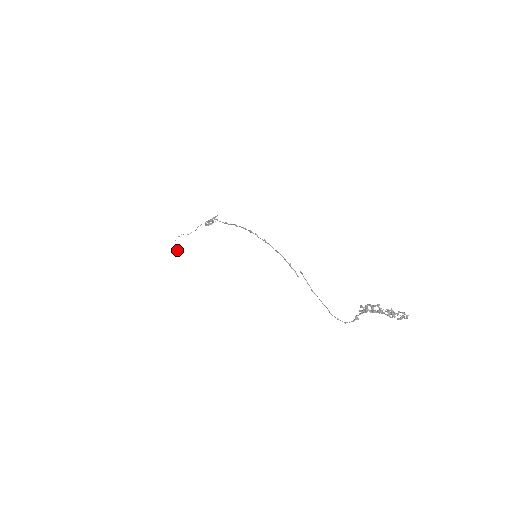
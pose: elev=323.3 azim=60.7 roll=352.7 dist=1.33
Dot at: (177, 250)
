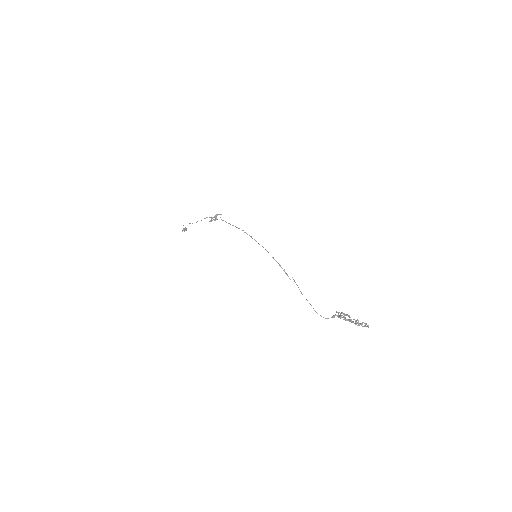
Dot at: (184, 230)
